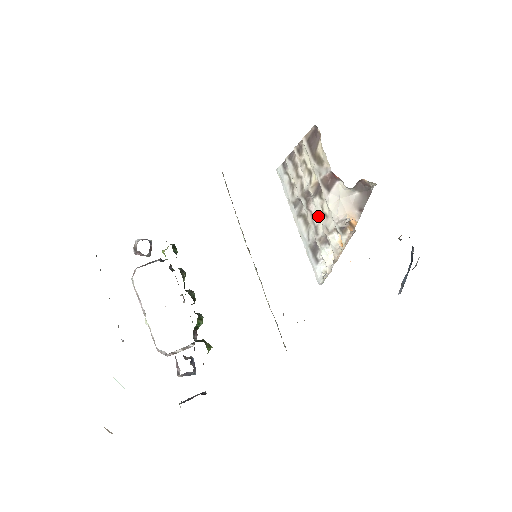
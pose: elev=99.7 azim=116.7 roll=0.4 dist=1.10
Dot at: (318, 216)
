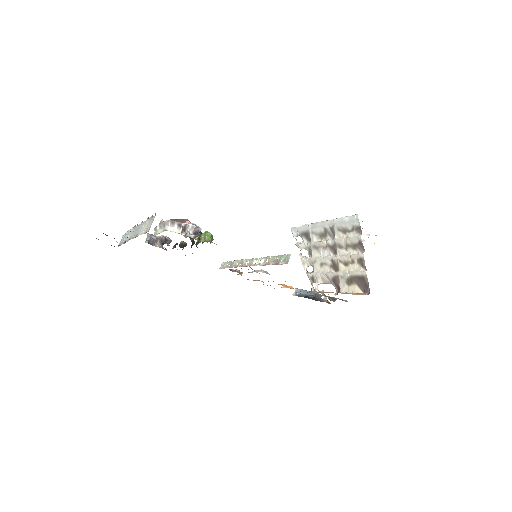
Dot at: (322, 255)
